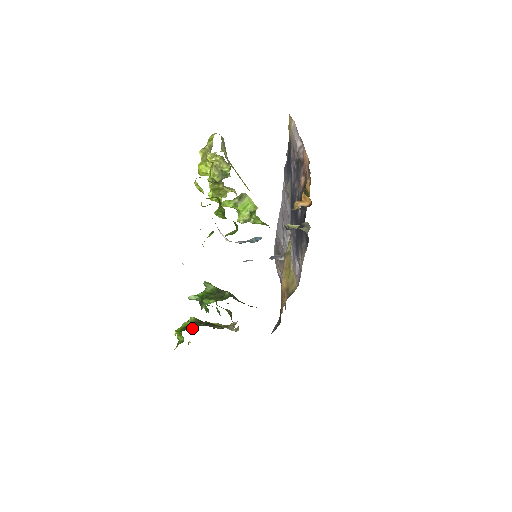
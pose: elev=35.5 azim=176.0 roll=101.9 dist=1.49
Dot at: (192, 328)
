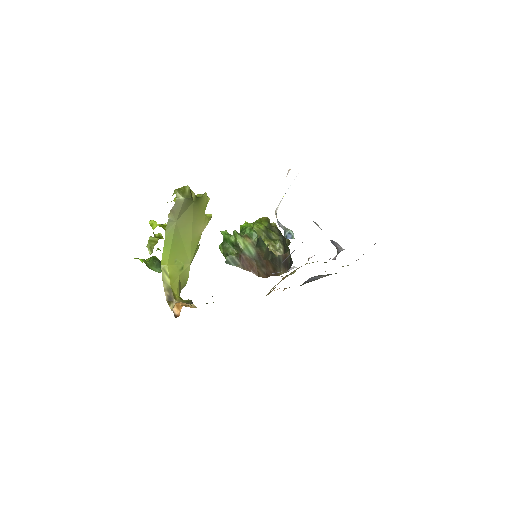
Dot at: occluded
